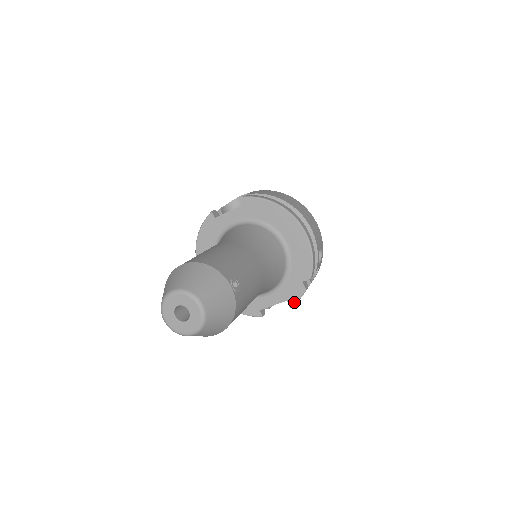
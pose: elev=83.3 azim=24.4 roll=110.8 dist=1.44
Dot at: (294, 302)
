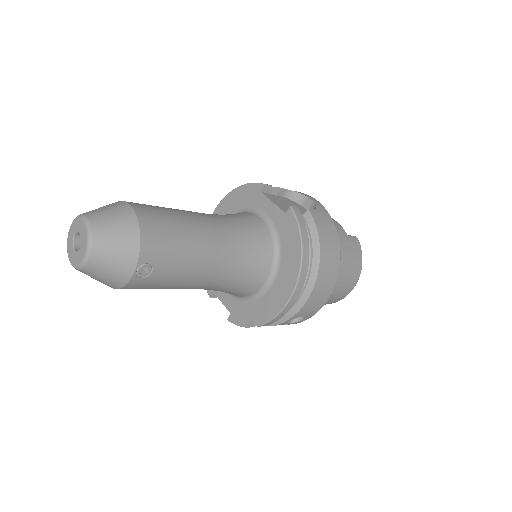
Dot at: (233, 321)
